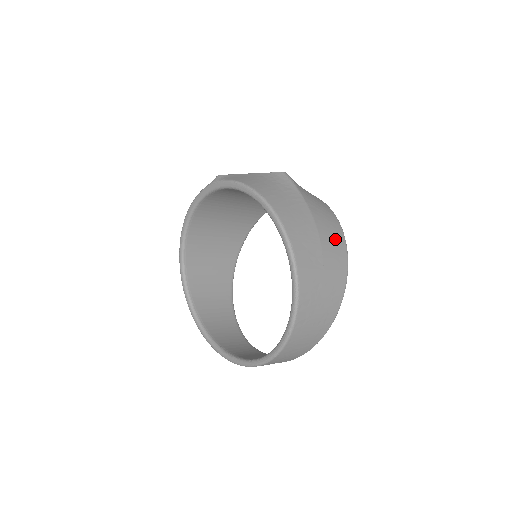
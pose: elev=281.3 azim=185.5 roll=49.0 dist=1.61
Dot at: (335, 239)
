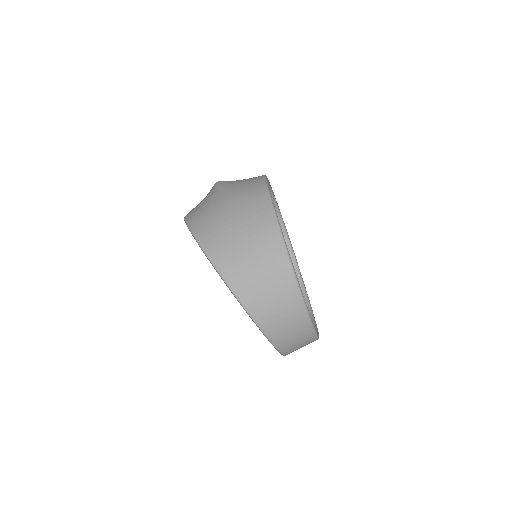
Dot at: (254, 206)
